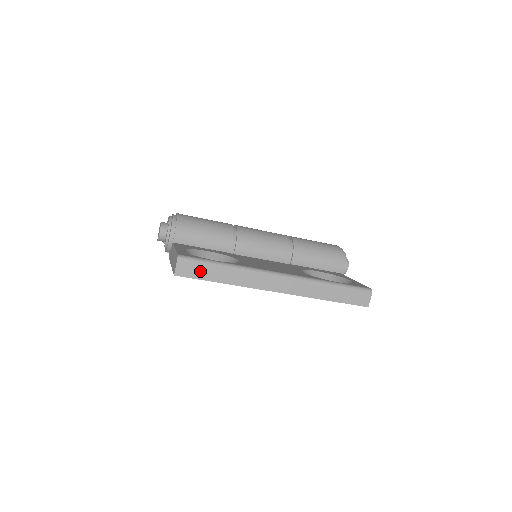
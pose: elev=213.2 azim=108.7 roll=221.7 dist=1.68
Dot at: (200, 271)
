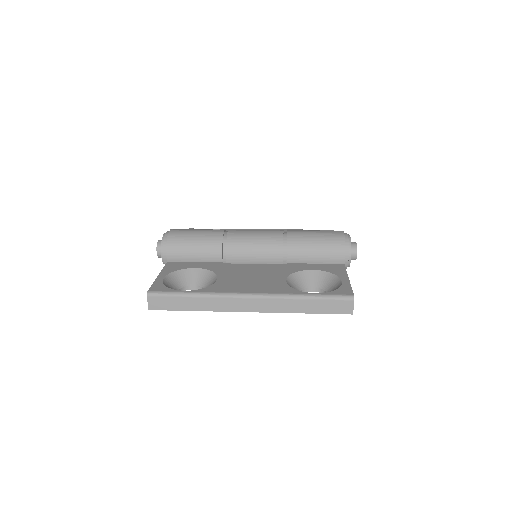
Dot at: (170, 303)
